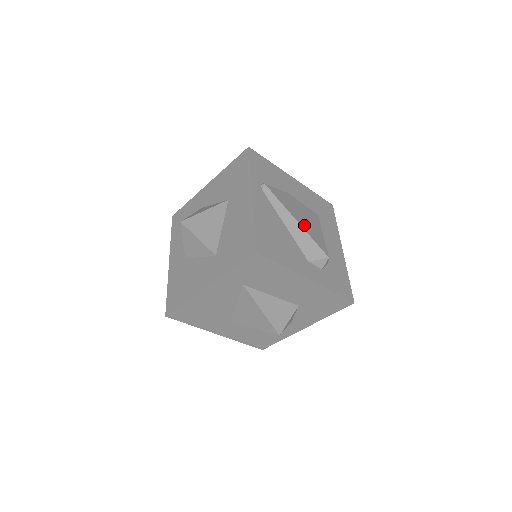
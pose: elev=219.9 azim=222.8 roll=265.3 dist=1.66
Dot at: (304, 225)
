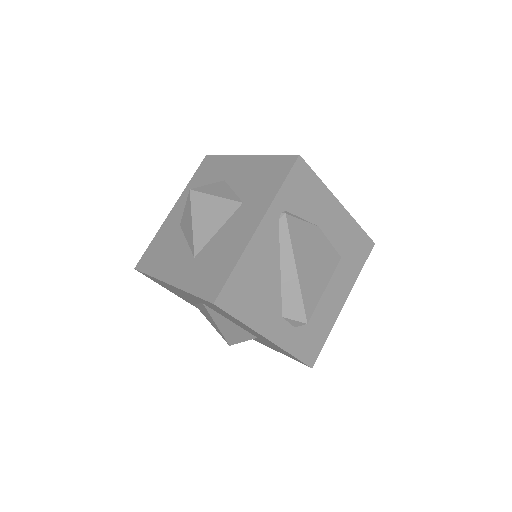
Dot at: (304, 276)
